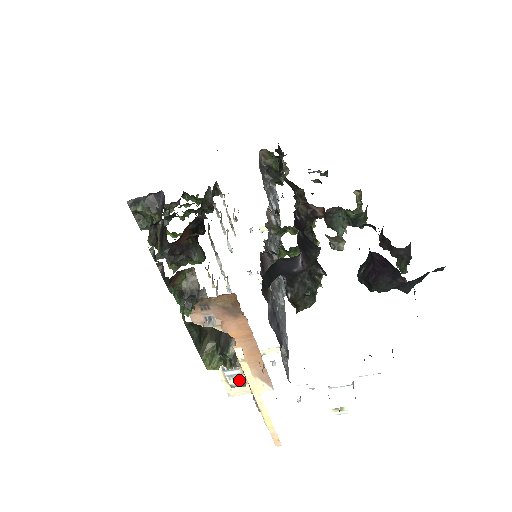
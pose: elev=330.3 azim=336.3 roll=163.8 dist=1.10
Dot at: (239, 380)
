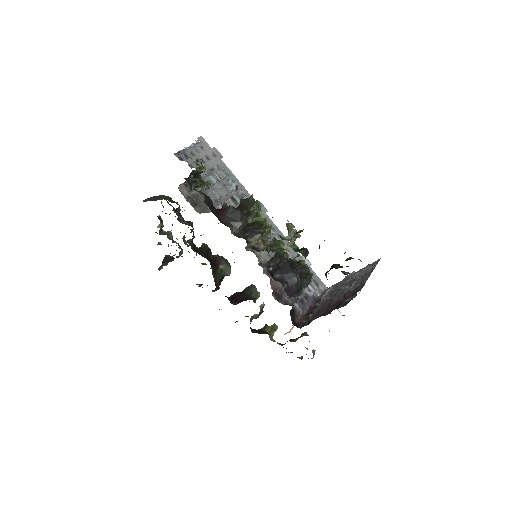
Dot at: occluded
